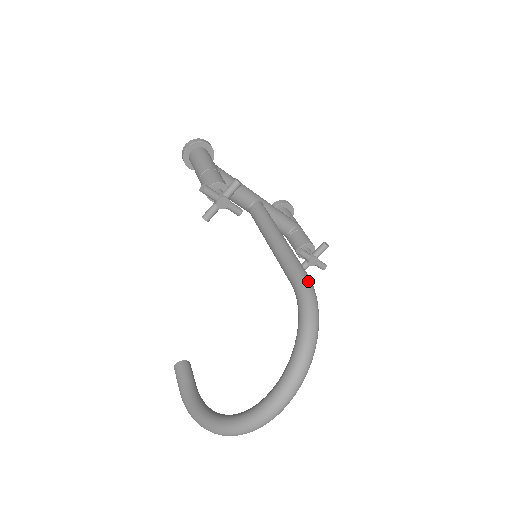
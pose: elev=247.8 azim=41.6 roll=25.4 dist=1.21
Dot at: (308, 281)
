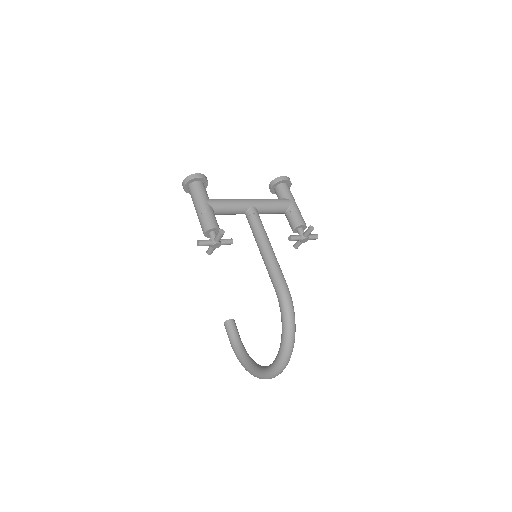
Dot at: (285, 294)
